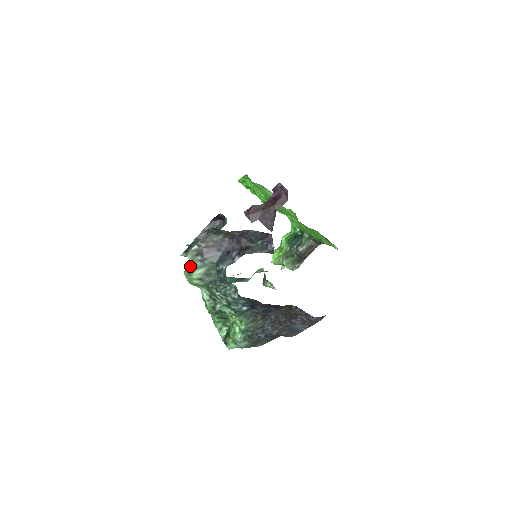
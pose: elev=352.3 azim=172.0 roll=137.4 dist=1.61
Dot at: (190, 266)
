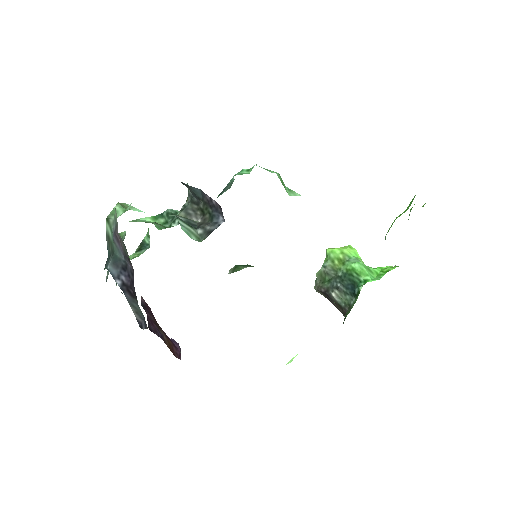
Dot at: (118, 212)
